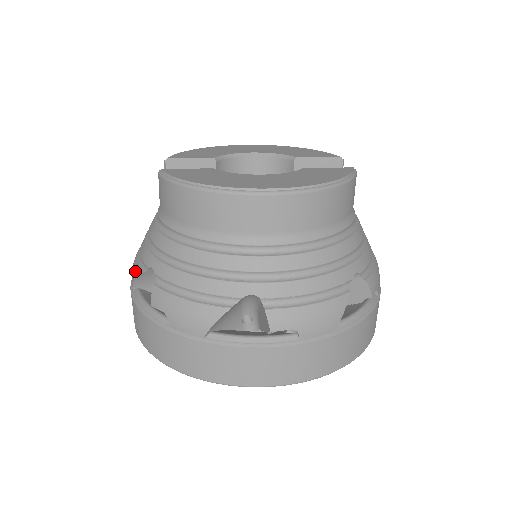
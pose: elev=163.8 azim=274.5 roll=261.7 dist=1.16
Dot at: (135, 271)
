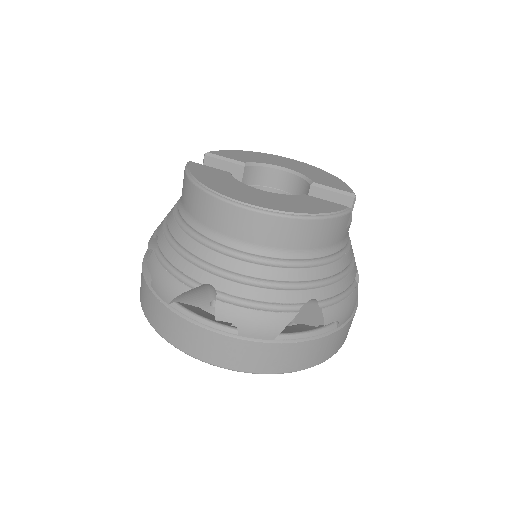
Dot at: (152, 235)
